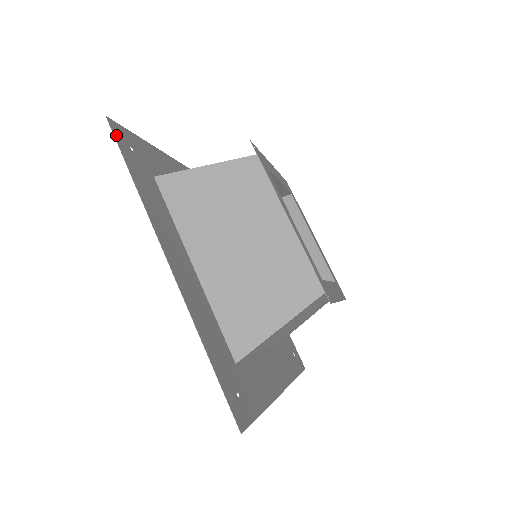
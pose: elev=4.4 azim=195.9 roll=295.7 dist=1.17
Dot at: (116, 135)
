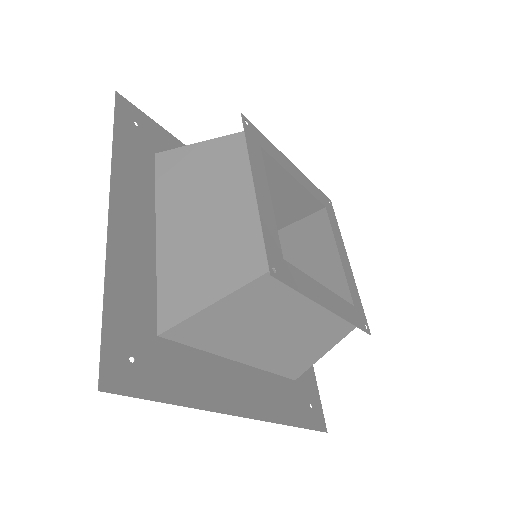
Dot at: (119, 106)
